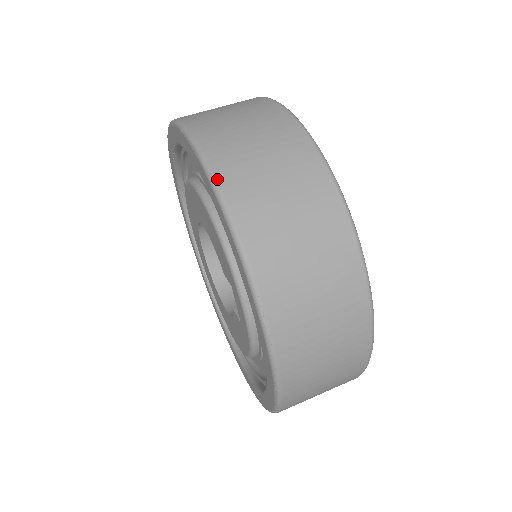
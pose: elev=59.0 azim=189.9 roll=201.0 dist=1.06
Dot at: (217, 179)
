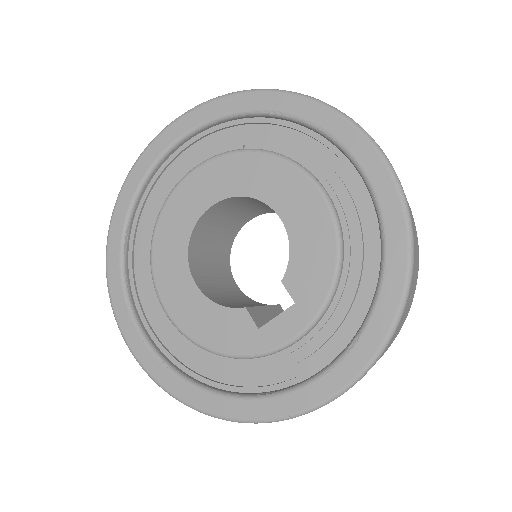
Dot at: (414, 248)
